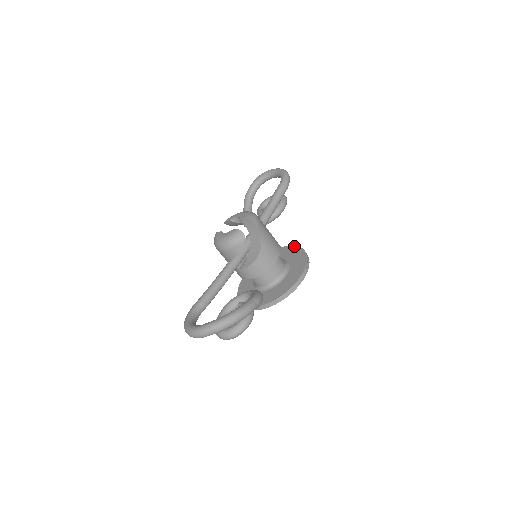
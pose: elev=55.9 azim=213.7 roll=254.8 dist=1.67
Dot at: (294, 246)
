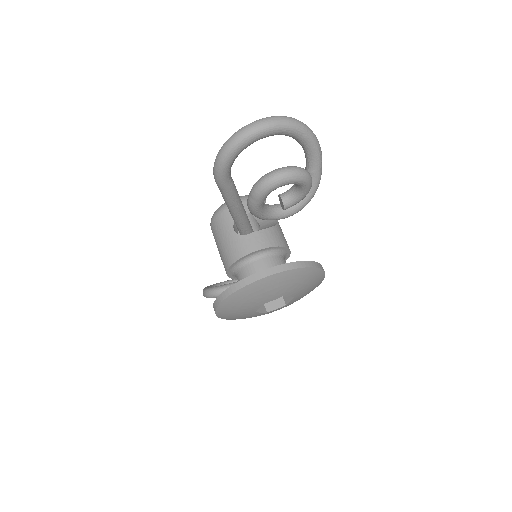
Dot at: occluded
